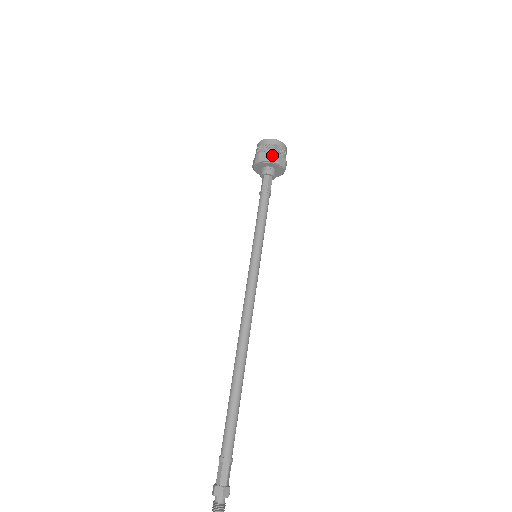
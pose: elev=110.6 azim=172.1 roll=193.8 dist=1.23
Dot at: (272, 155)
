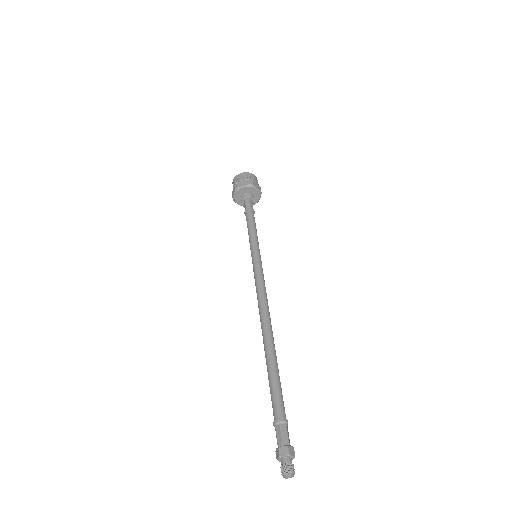
Dot at: (235, 187)
